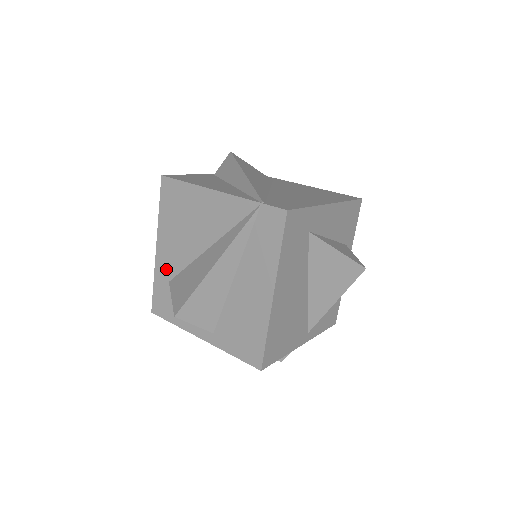
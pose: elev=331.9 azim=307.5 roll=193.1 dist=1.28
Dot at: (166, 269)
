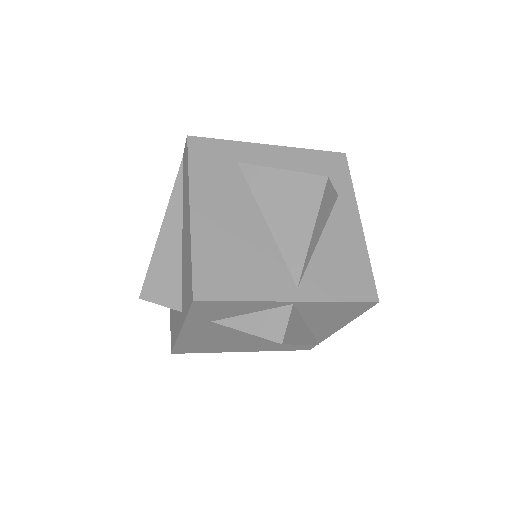
Dot at: occluded
